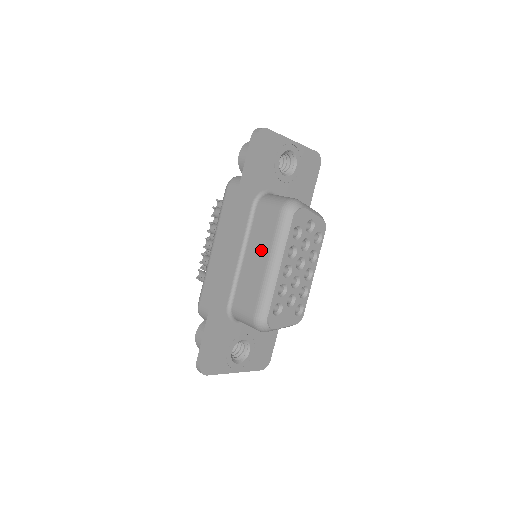
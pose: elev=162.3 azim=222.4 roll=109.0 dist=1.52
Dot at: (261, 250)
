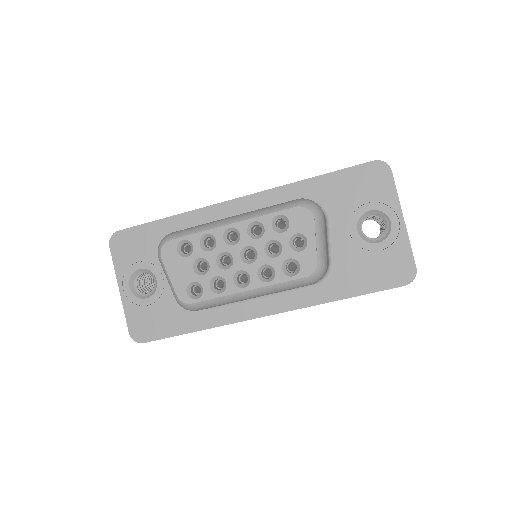
Dot at: occluded
